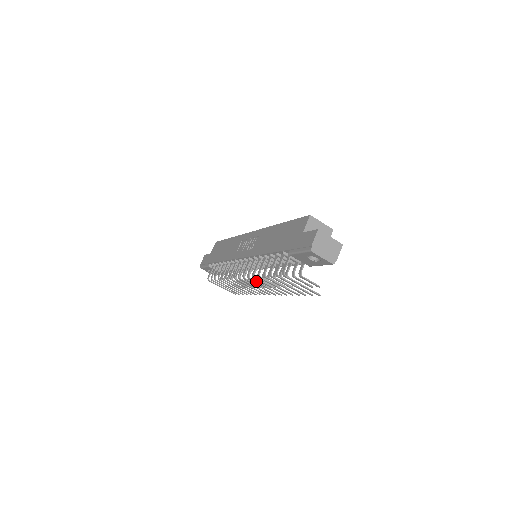
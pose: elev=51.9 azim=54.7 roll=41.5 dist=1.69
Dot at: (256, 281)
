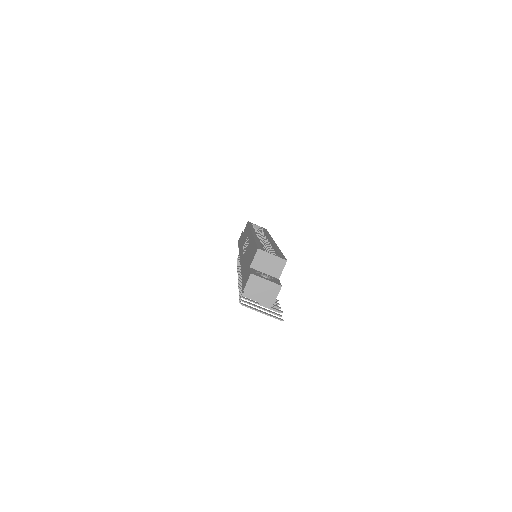
Dot at: occluded
